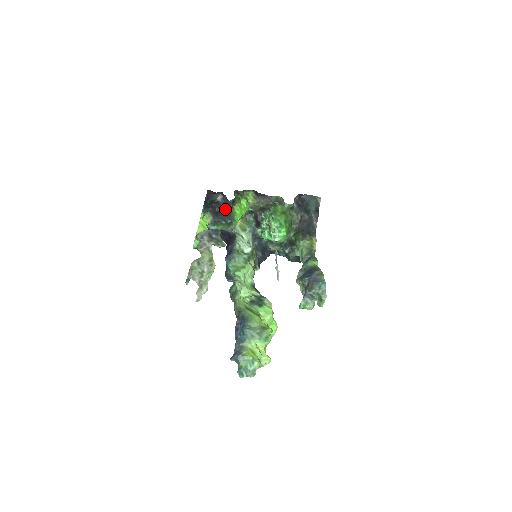
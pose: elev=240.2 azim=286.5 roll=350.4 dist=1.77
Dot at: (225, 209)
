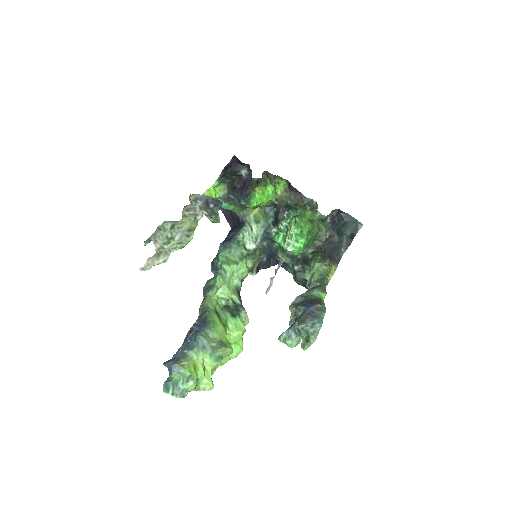
Dot at: (245, 187)
